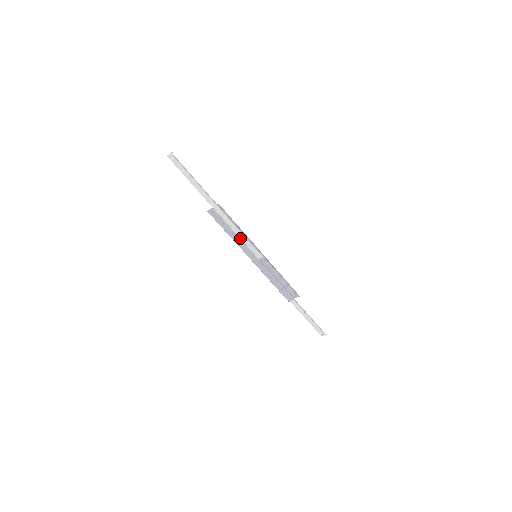
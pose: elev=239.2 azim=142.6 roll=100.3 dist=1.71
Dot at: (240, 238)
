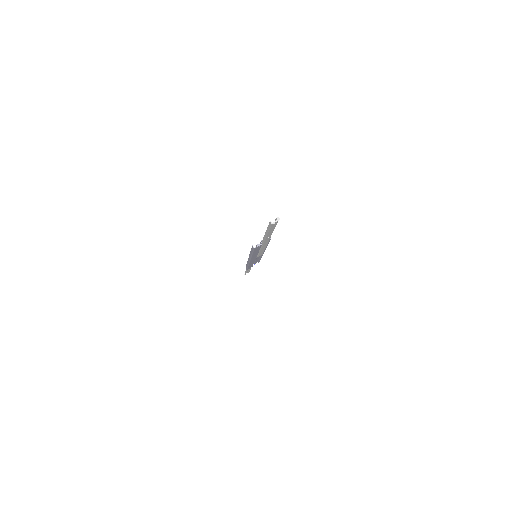
Dot at: (259, 252)
